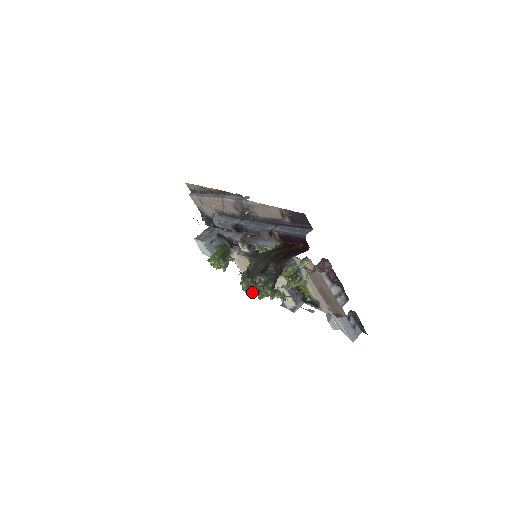
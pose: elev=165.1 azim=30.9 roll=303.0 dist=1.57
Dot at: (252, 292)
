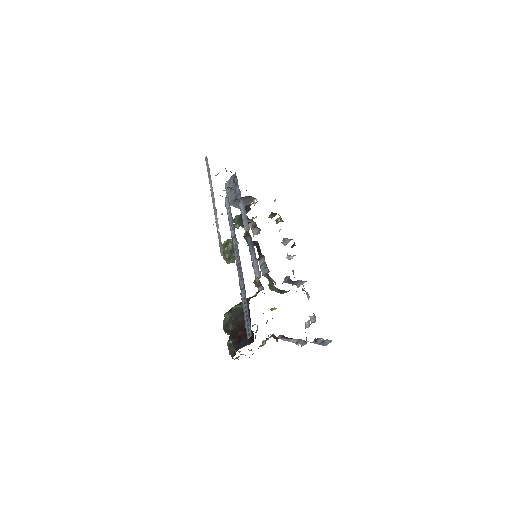
Dot at: occluded
